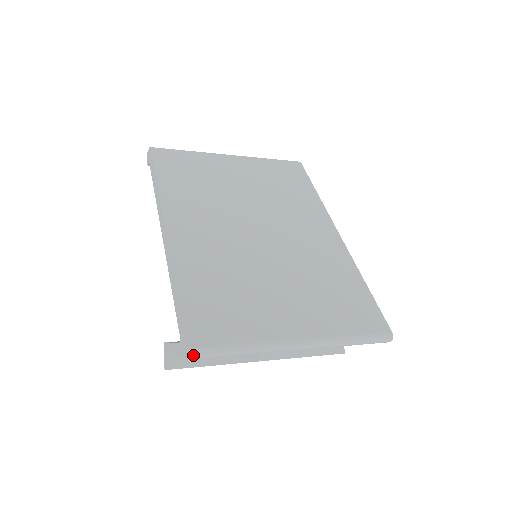
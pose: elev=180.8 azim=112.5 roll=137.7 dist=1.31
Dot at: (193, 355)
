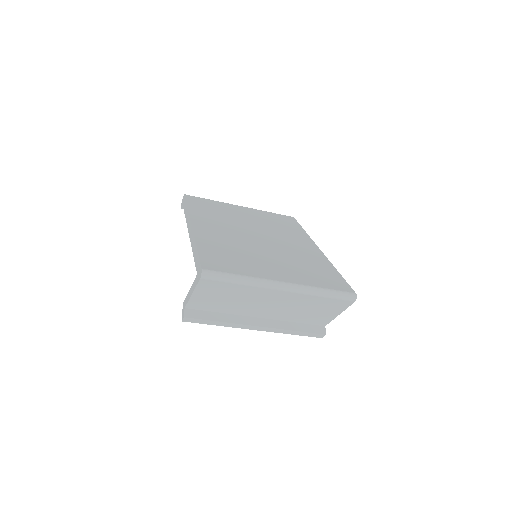
Dot at: (205, 274)
